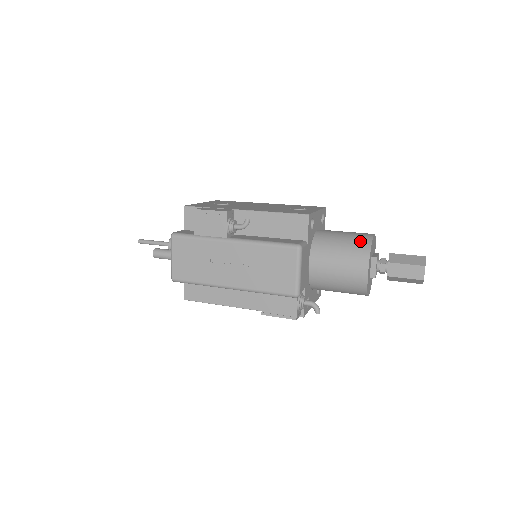
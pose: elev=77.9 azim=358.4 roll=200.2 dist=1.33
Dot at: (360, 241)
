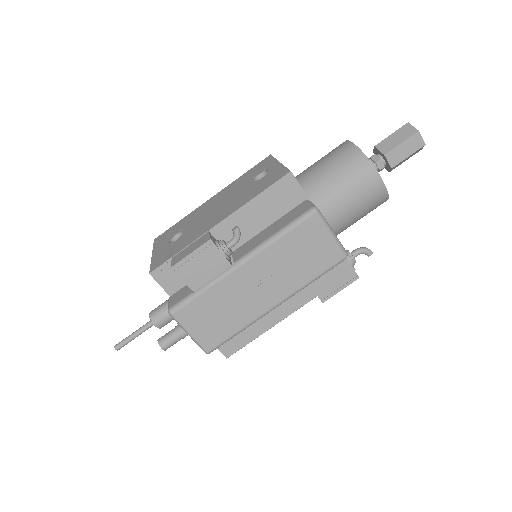
Dot at: (348, 157)
